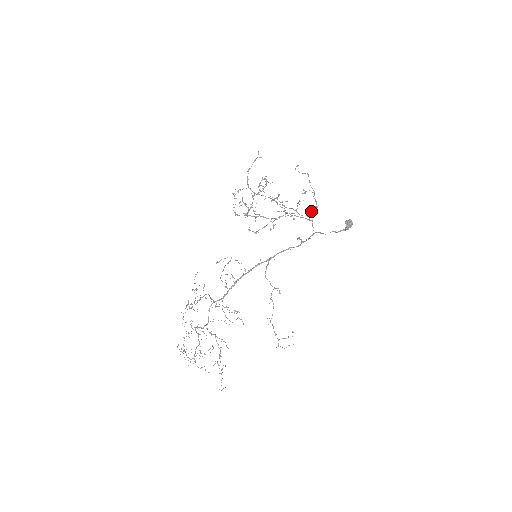
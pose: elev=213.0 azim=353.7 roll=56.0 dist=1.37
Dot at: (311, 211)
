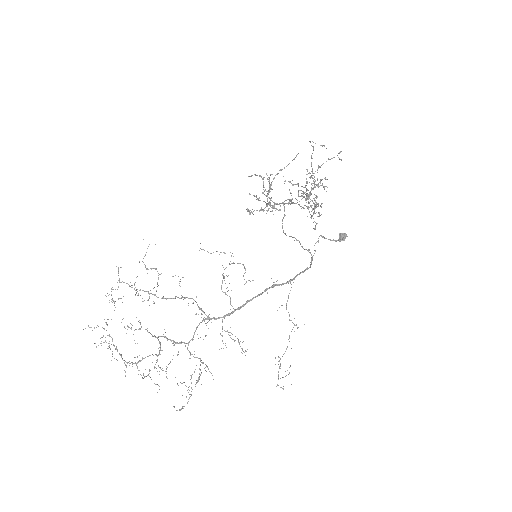
Dot at: occluded
